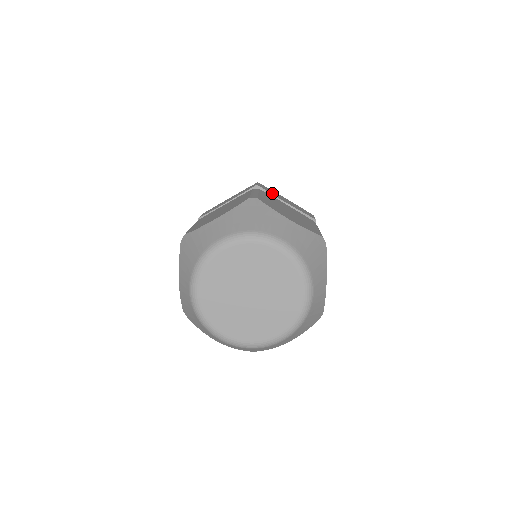
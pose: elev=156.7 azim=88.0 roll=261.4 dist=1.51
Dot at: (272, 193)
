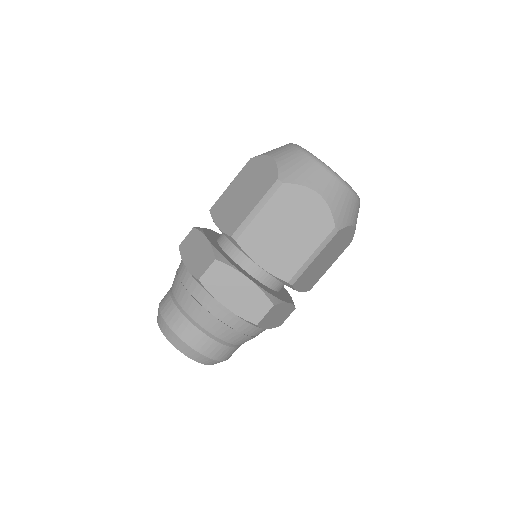
Dot at: occluded
